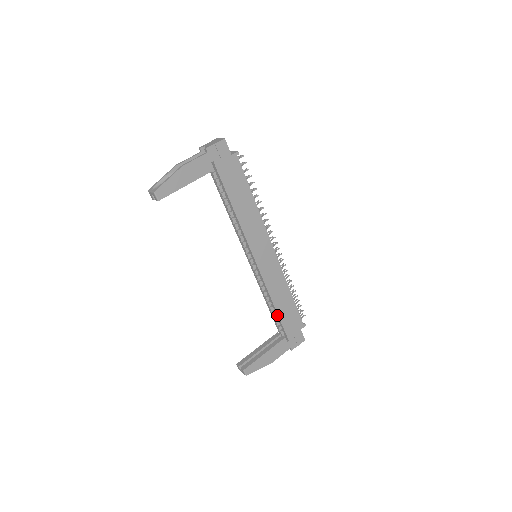
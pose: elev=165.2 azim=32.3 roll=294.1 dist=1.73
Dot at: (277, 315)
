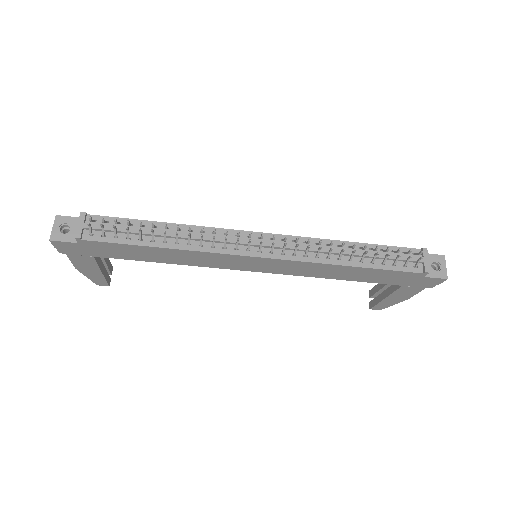
Dot at: (360, 279)
